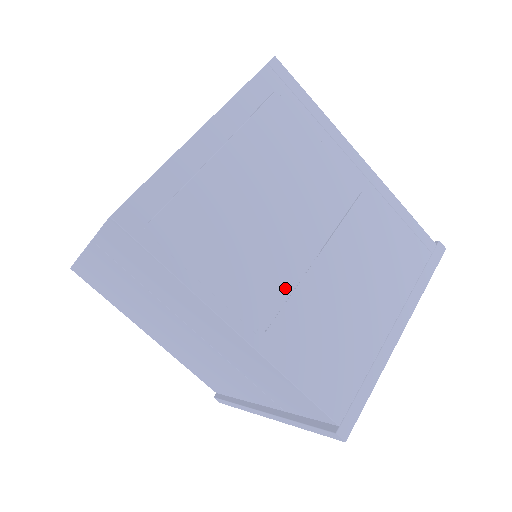
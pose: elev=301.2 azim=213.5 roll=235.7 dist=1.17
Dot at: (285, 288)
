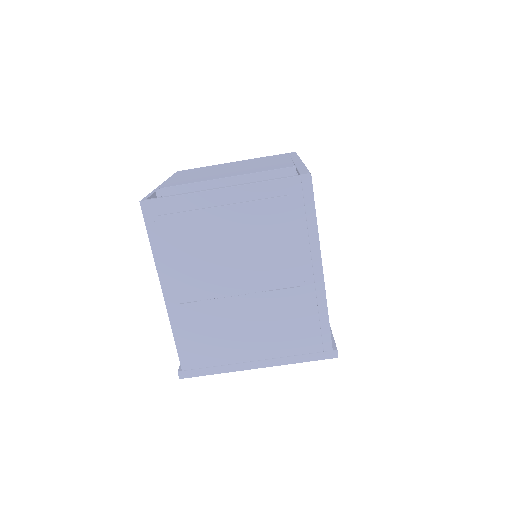
Dot at: (205, 295)
